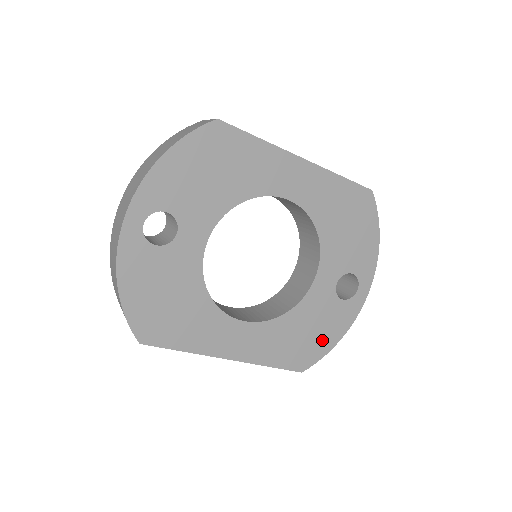
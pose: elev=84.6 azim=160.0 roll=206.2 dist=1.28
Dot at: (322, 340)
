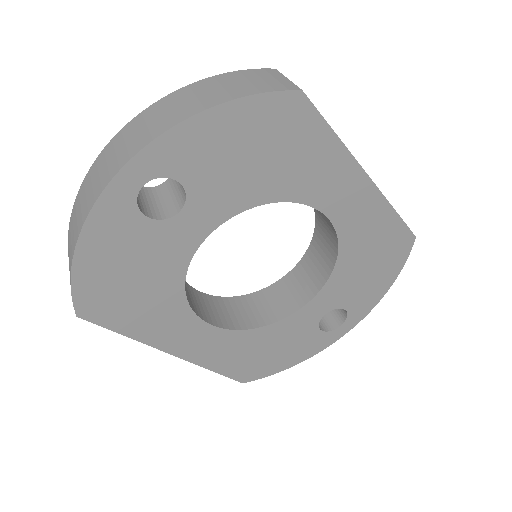
Dot at: (279, 360)
